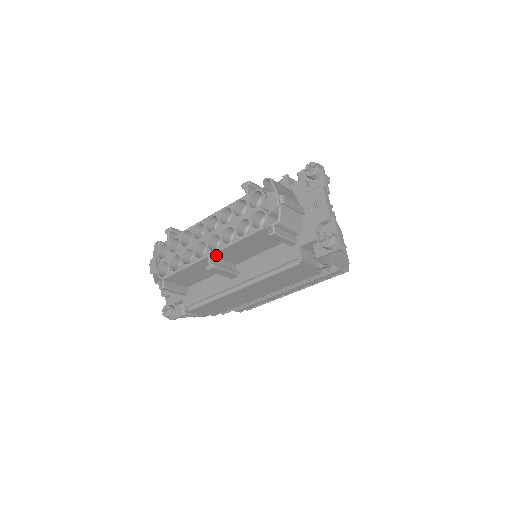
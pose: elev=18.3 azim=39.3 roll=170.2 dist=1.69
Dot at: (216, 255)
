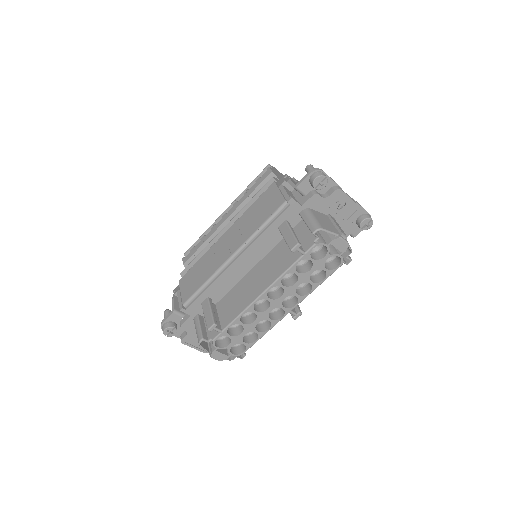
Dot at: (293, 305)
